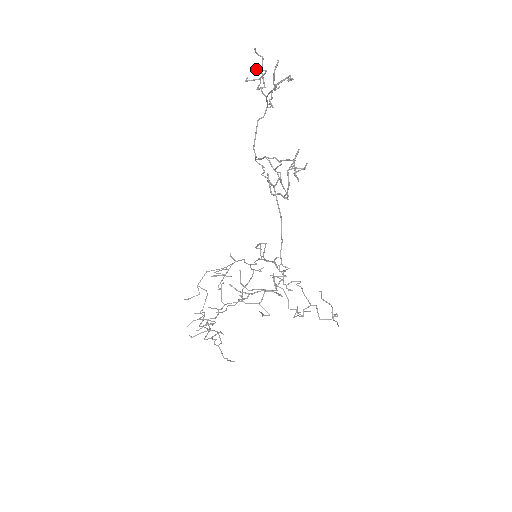
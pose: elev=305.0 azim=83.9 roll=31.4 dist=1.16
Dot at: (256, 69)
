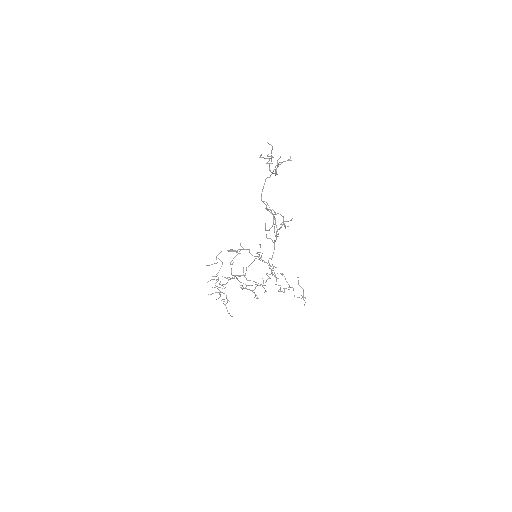
Dot at: (267, 155)
